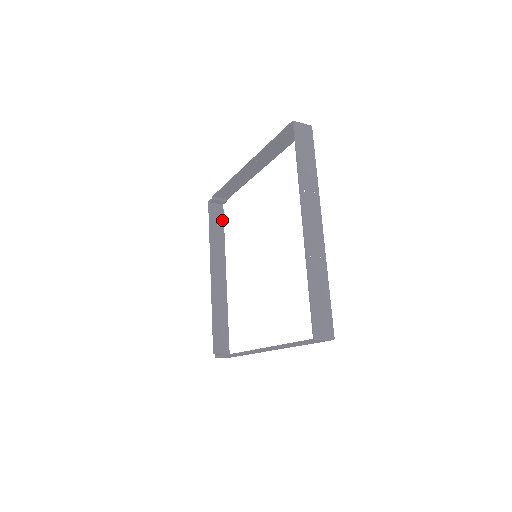
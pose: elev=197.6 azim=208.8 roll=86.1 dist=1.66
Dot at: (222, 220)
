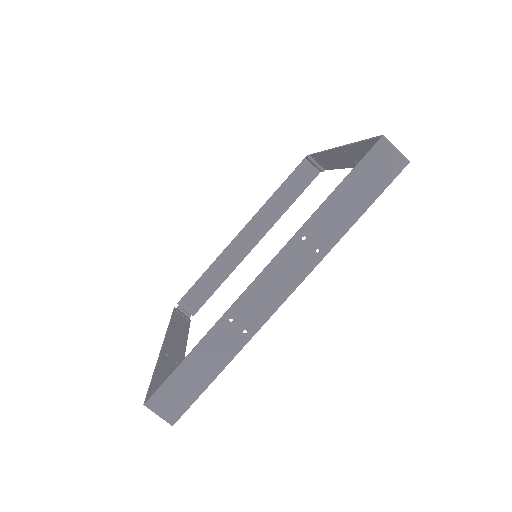
Dot at: (304, 187)
